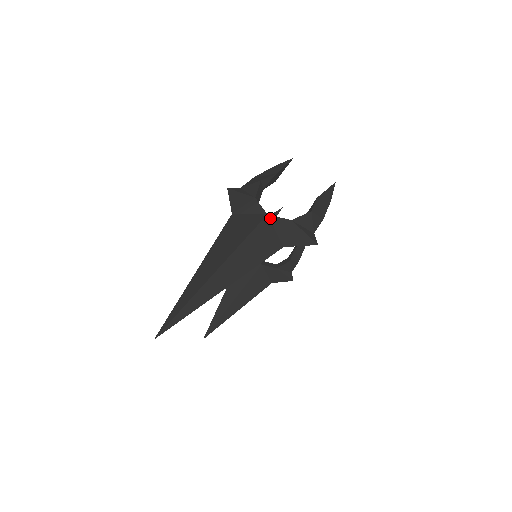
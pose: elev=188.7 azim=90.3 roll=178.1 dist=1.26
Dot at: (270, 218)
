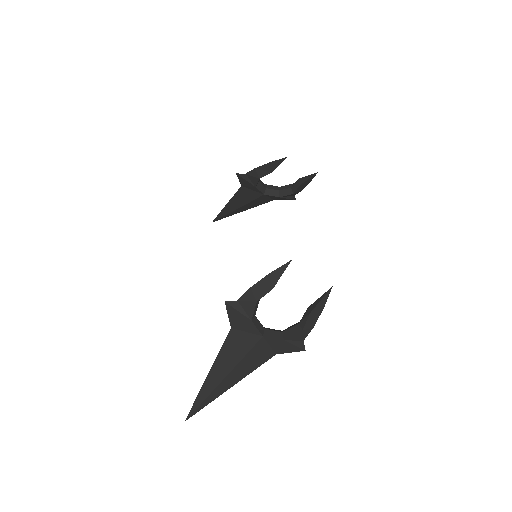
Dot at: (265, 338)
